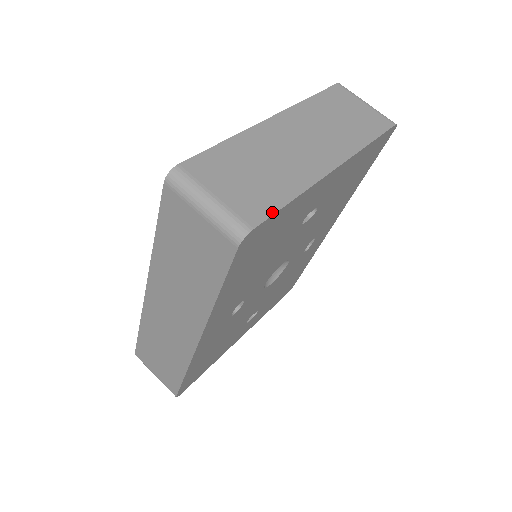
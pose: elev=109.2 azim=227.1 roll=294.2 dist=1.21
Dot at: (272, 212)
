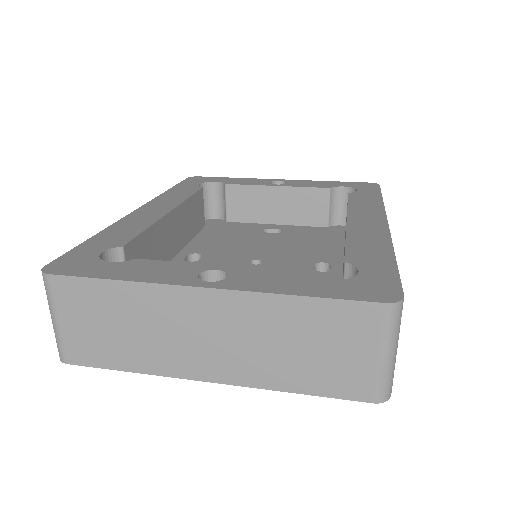
Dot at: (95, 365)
